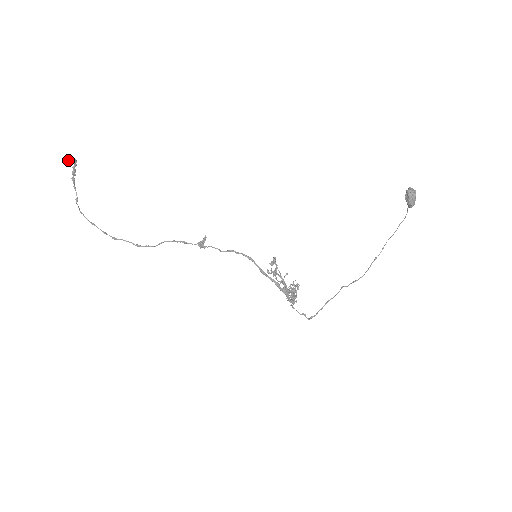
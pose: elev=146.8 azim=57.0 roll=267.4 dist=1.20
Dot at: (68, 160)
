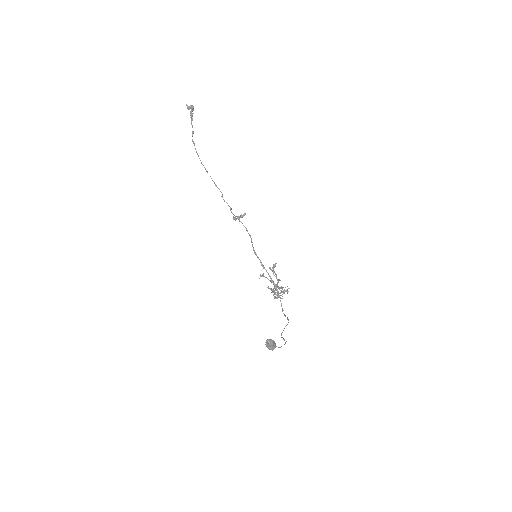
Dot at: occluded
